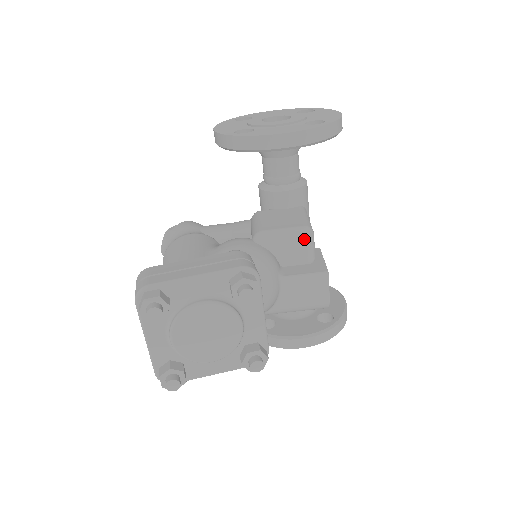
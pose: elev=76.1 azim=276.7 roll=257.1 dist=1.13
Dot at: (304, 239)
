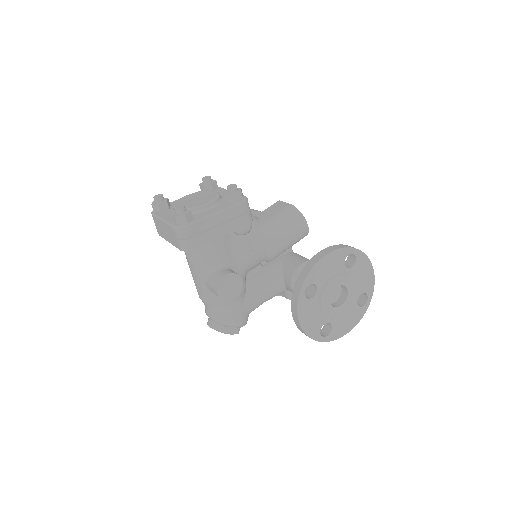
Dot at: occluded
